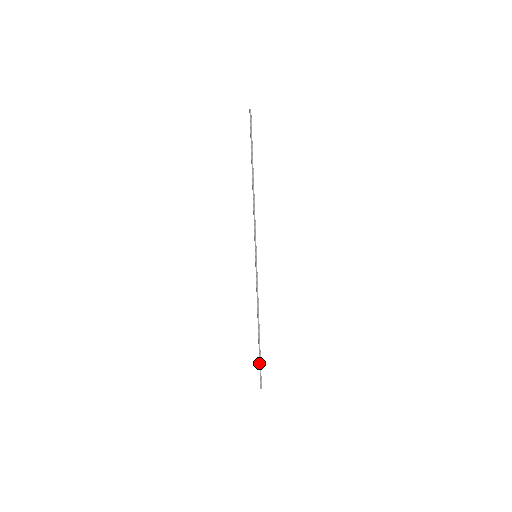
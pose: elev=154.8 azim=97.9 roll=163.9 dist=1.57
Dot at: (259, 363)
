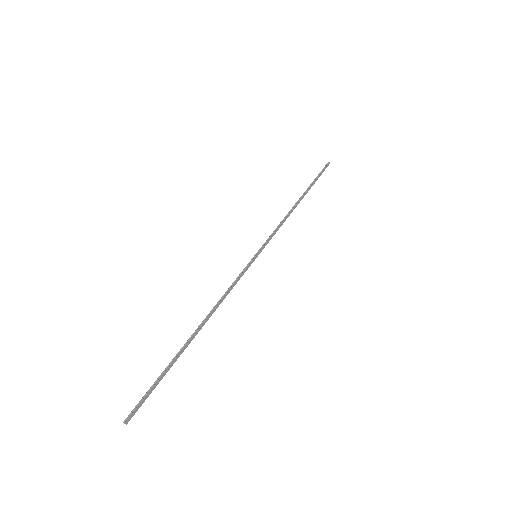
Dot at: (157, 378)
